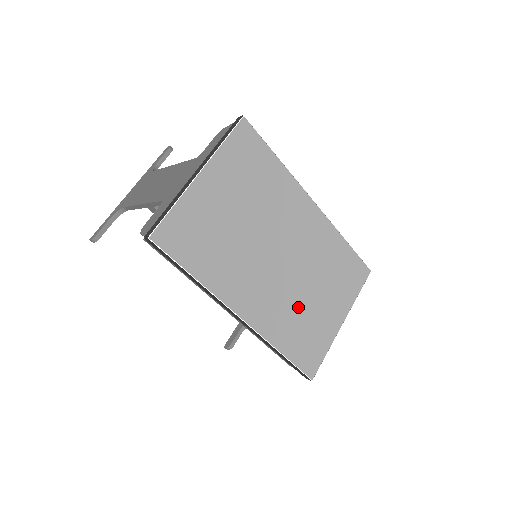
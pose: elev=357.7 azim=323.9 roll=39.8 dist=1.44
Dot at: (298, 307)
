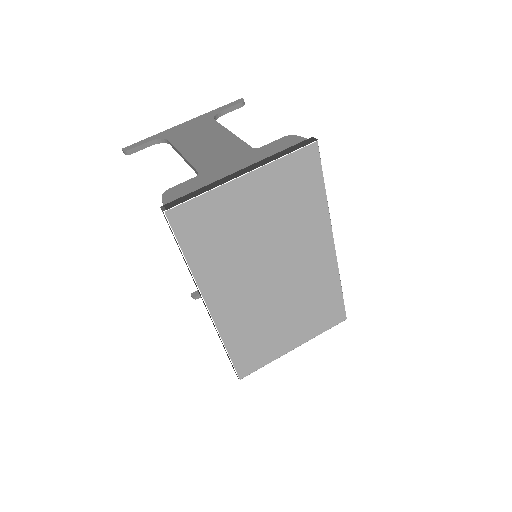
Dot at: (264, 321)
